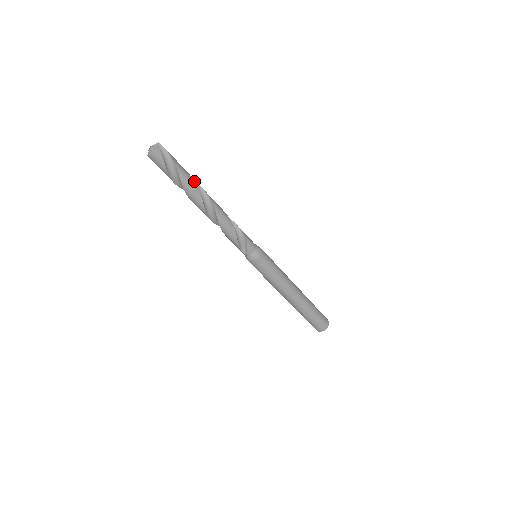
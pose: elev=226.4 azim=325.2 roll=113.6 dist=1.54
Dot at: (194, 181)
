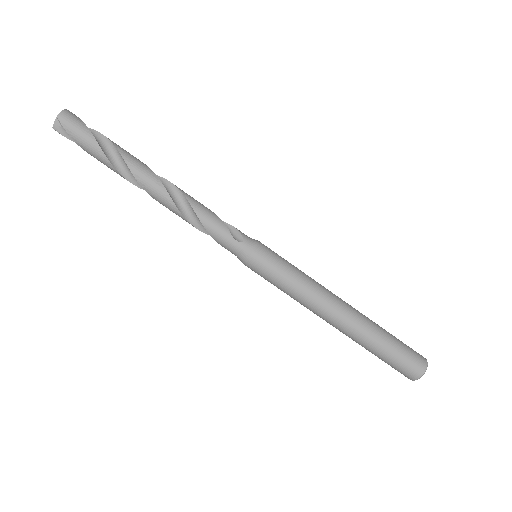
Dot at: occluded
